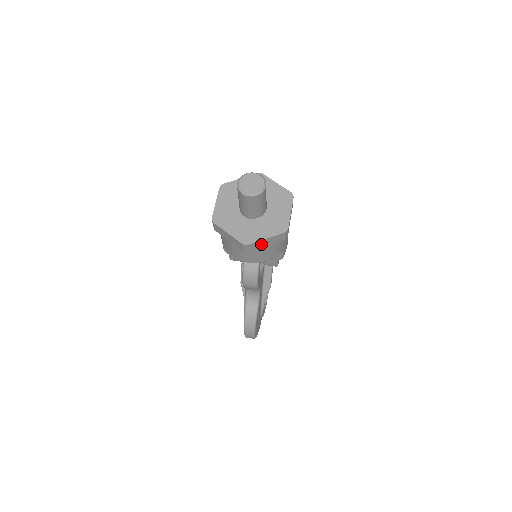
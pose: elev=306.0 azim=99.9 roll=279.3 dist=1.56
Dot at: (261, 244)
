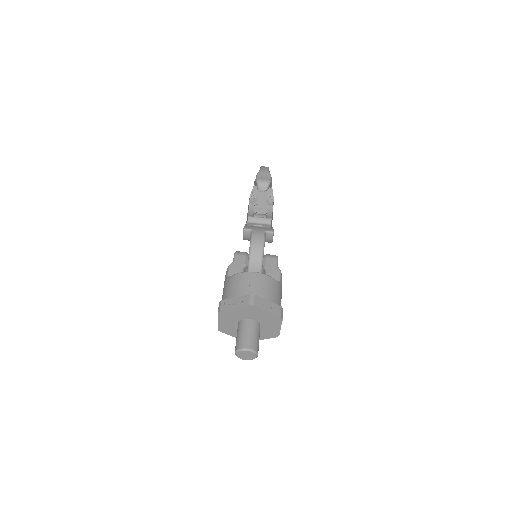
Dot at: occluded
